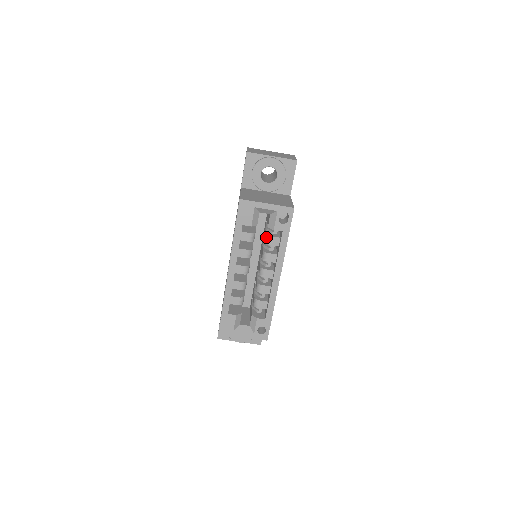
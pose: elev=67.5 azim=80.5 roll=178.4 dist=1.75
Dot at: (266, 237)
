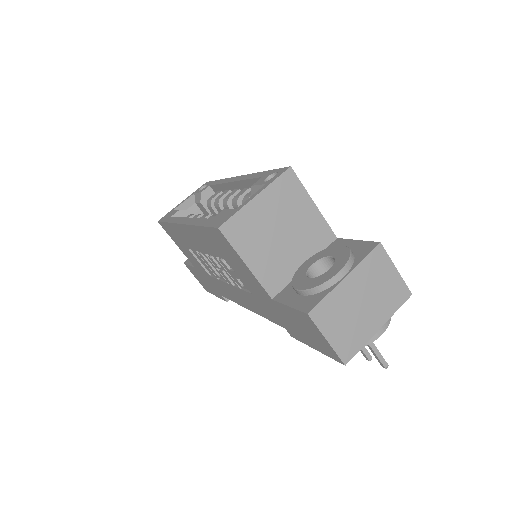
Dot at: (207, 206)
